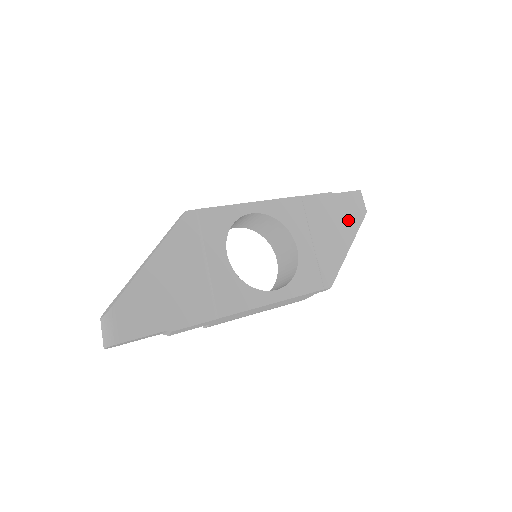
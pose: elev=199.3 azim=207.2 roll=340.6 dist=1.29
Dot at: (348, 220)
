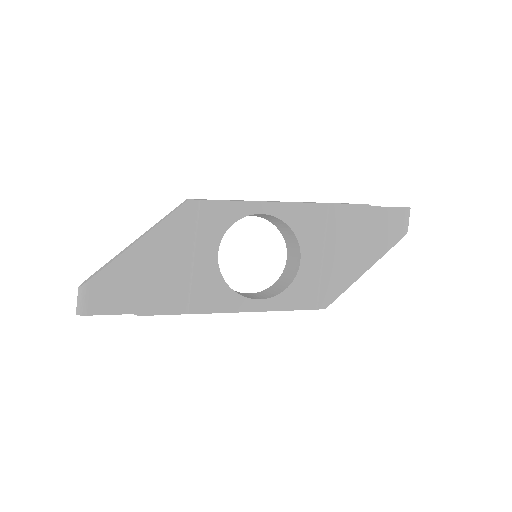
Dot at: (377, 240)
